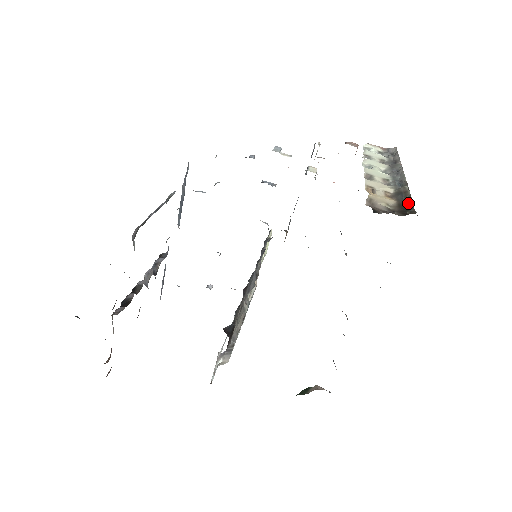
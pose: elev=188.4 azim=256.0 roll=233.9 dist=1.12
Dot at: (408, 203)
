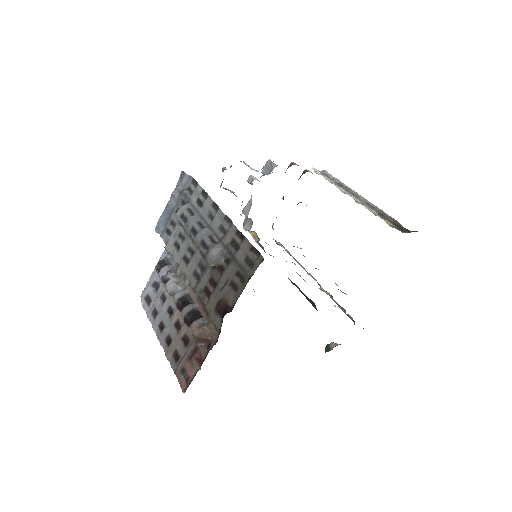
Dot at: (397, 223)
